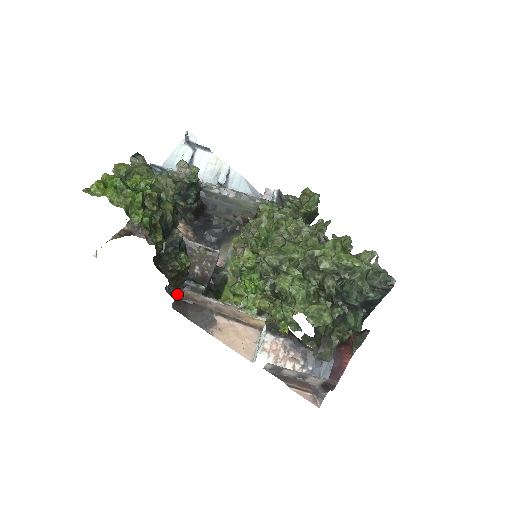
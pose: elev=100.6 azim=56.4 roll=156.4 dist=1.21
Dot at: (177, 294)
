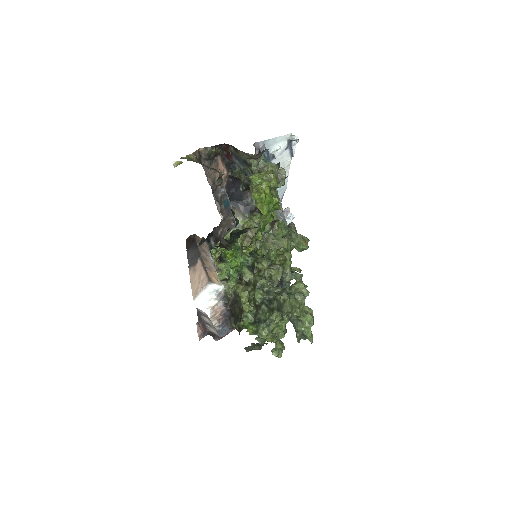
Dot at: occluded
